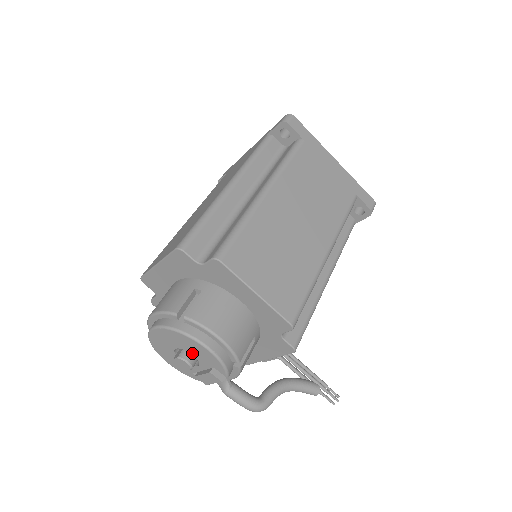
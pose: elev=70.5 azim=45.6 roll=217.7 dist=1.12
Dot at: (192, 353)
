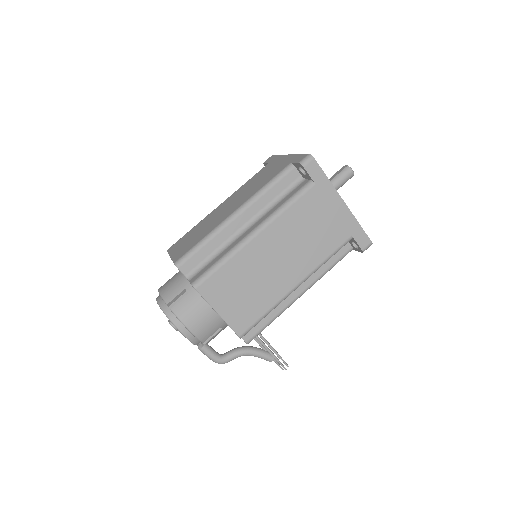
Dot at: occluded
